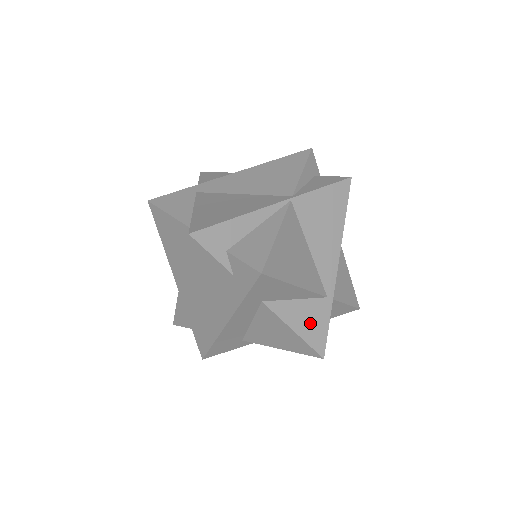
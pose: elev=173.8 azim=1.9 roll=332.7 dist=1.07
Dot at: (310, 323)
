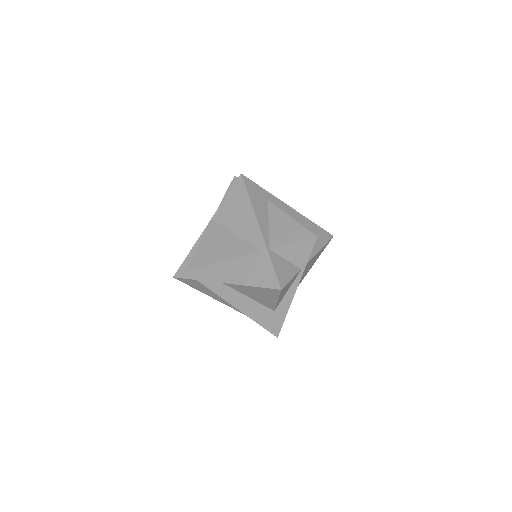
Dot at: (259, 274)
